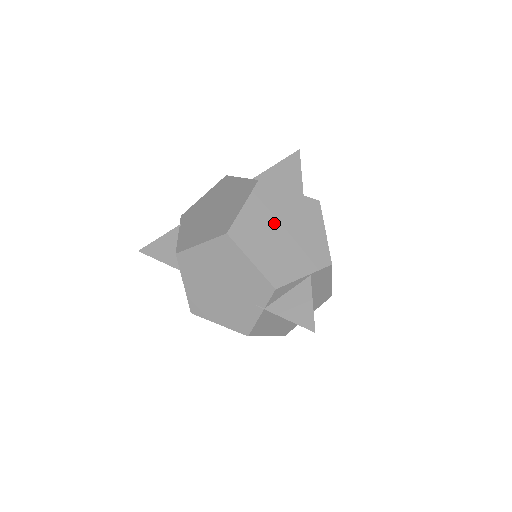
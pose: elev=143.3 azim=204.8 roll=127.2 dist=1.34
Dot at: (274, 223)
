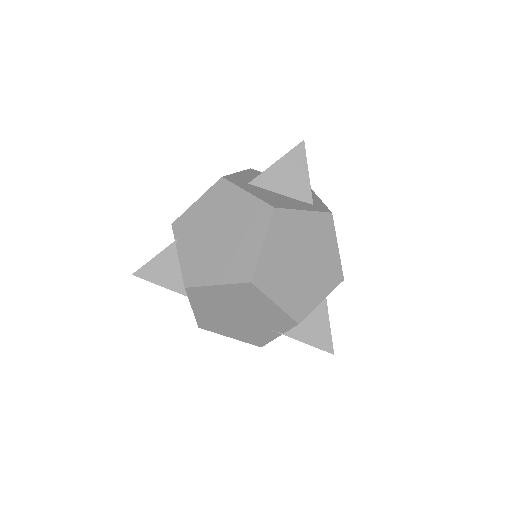
Dot at: (293, 254)
